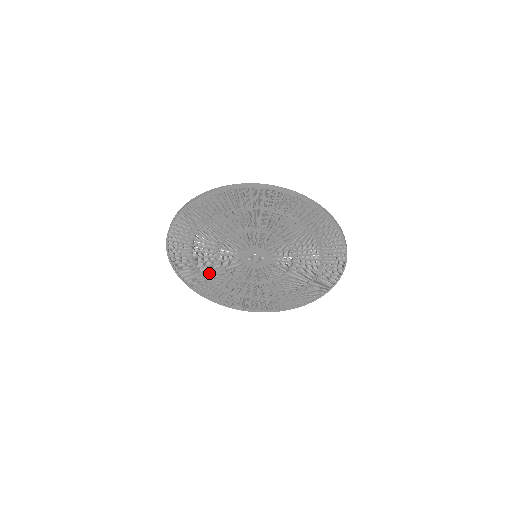
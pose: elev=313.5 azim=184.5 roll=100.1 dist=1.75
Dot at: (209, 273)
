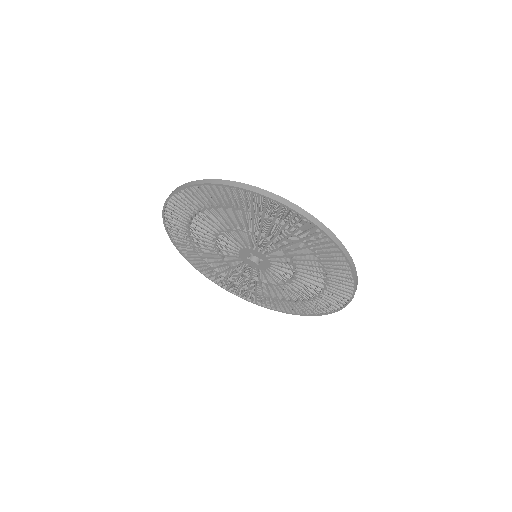
Dot at: (216, 264)
